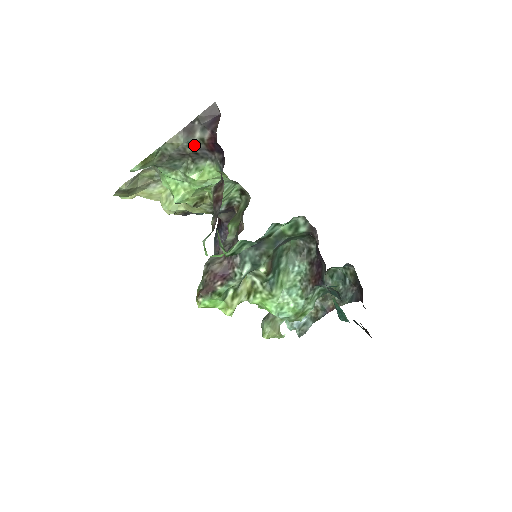
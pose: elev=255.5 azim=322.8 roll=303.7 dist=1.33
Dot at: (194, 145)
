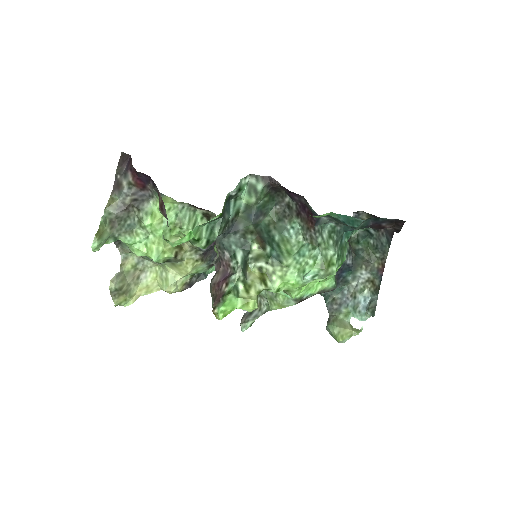
Dot at: (128, 194)
